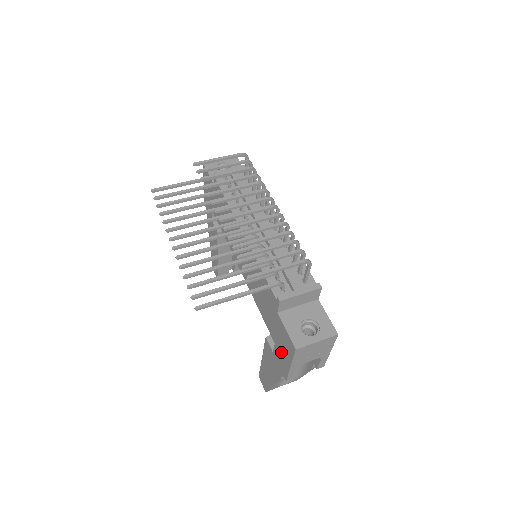
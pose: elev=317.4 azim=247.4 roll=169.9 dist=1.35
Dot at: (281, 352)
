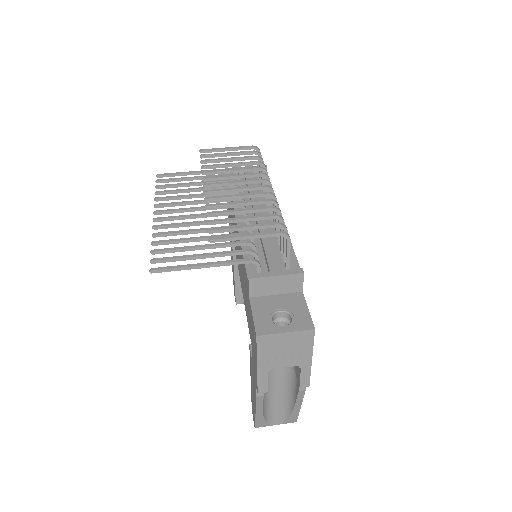
Dot at: (253, 353)
